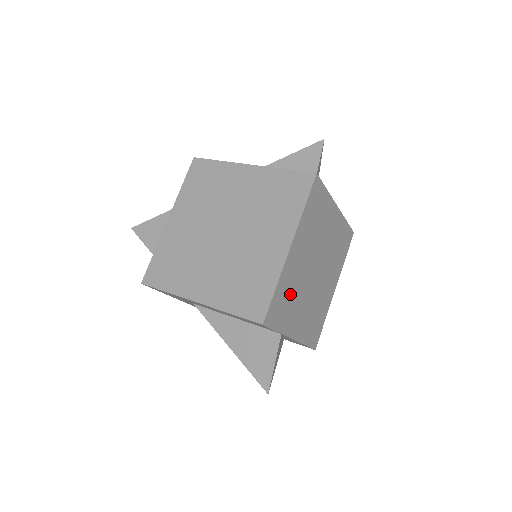
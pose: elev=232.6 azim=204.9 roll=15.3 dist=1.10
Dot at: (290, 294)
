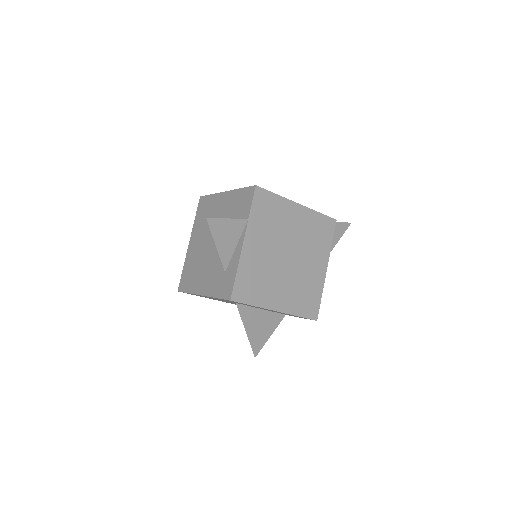
Dot at: (273, 219)
